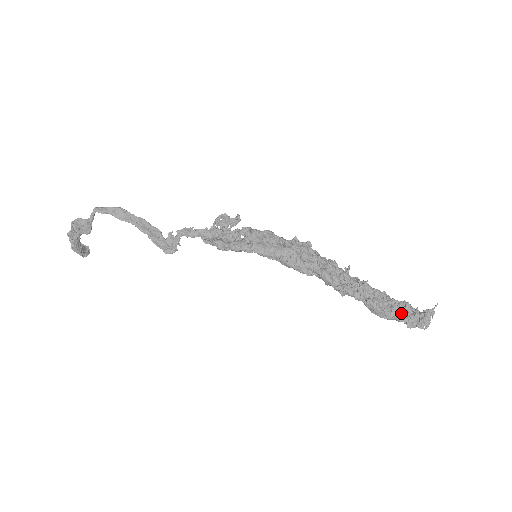
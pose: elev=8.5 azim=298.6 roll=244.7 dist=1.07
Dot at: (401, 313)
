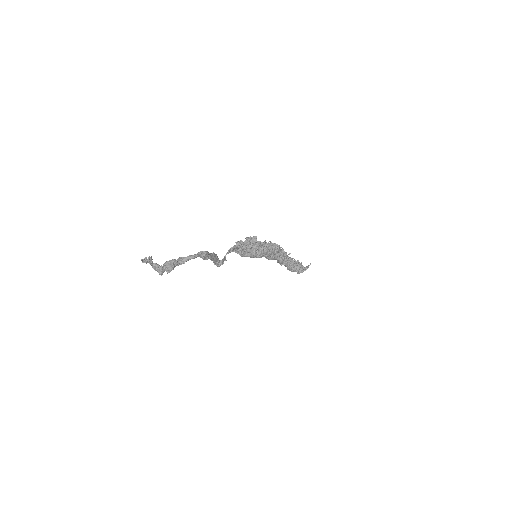
Dot at: (299, 270)
